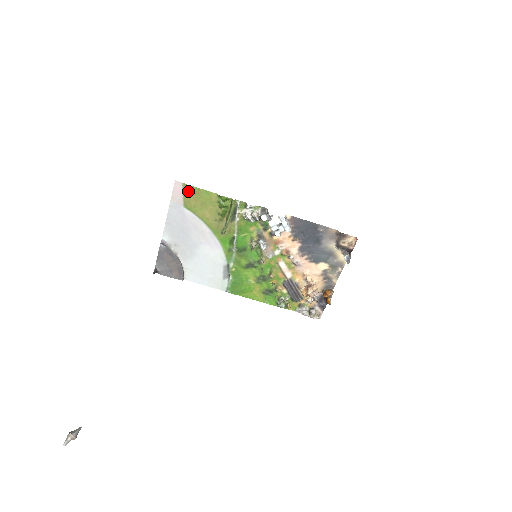
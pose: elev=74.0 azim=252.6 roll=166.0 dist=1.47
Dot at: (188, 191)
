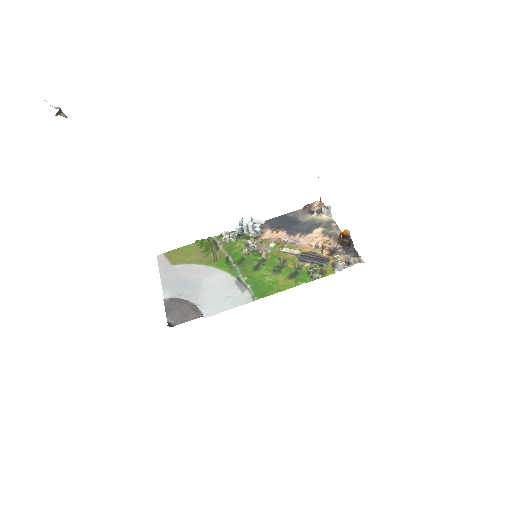
Dot at: (170, 255)
